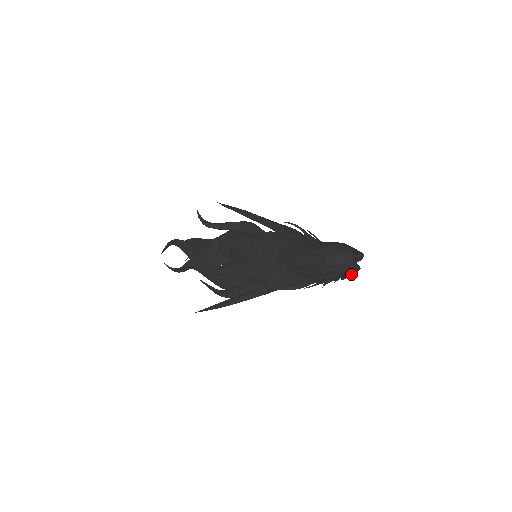
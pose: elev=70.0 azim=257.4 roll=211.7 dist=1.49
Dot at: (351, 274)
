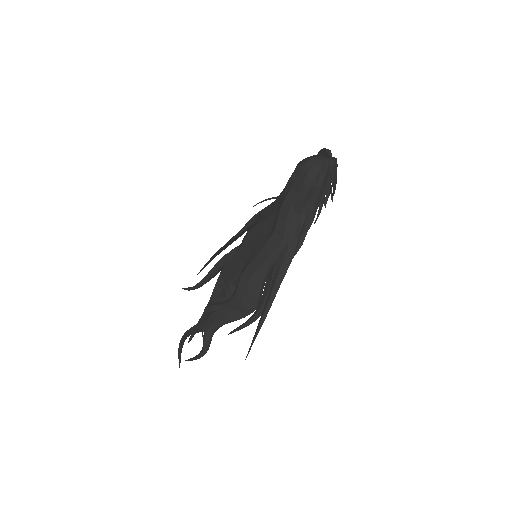
Dot at: (335, 170)
